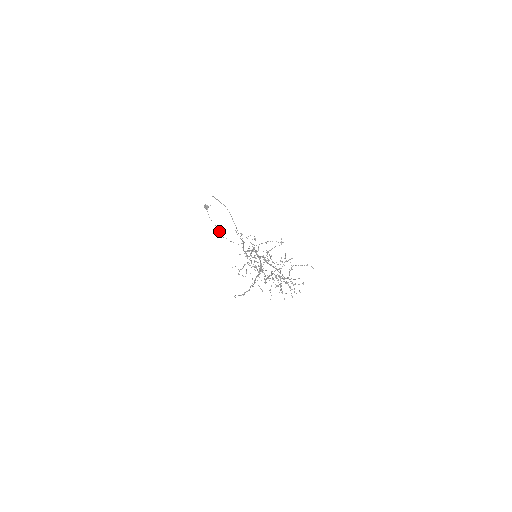
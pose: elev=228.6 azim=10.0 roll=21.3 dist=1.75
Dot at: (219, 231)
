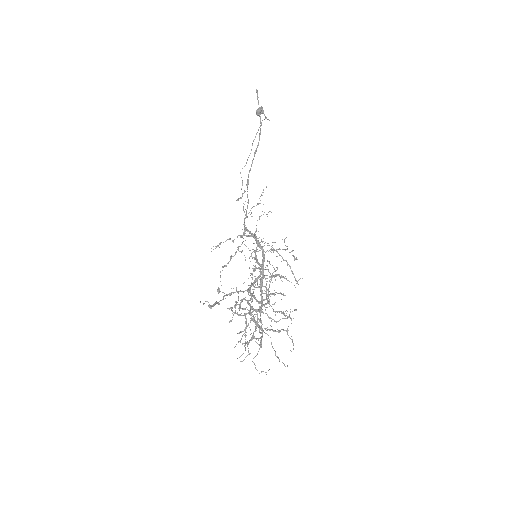
Dot at: (246, 163)
